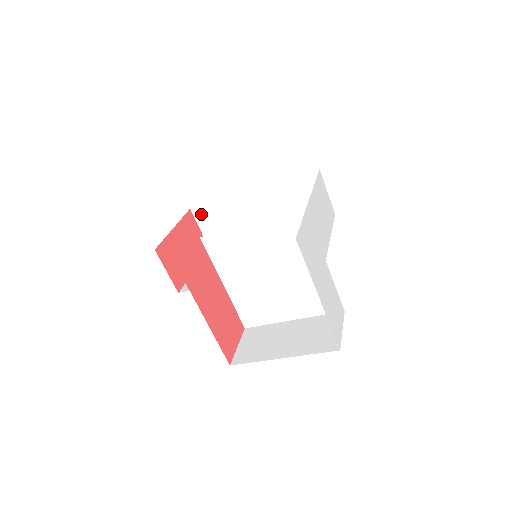
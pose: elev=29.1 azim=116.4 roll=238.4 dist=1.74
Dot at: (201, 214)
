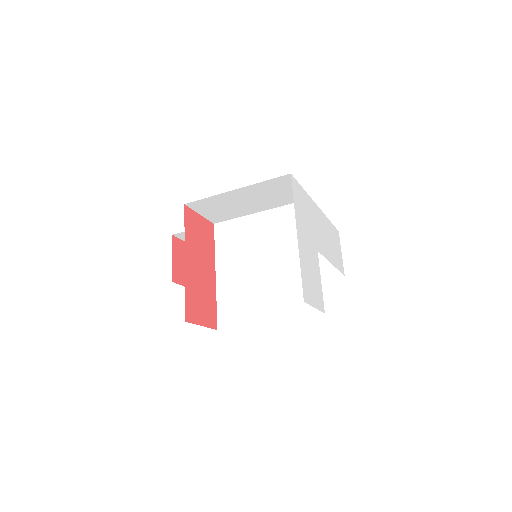
Dot at: occluded
